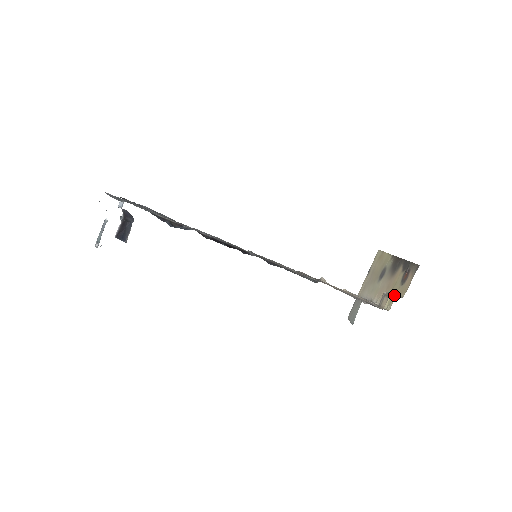
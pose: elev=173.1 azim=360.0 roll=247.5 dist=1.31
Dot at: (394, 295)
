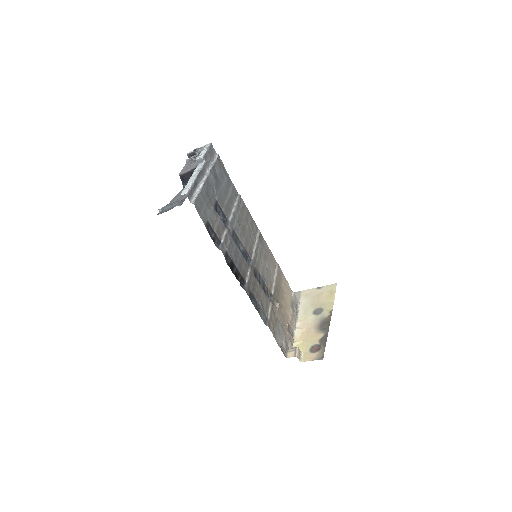
Dot at: (300, 352)
